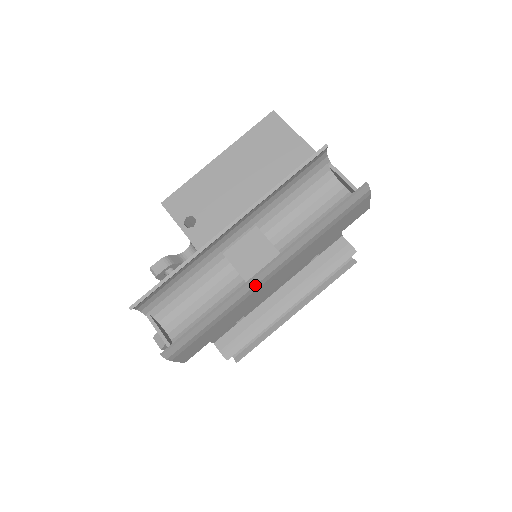
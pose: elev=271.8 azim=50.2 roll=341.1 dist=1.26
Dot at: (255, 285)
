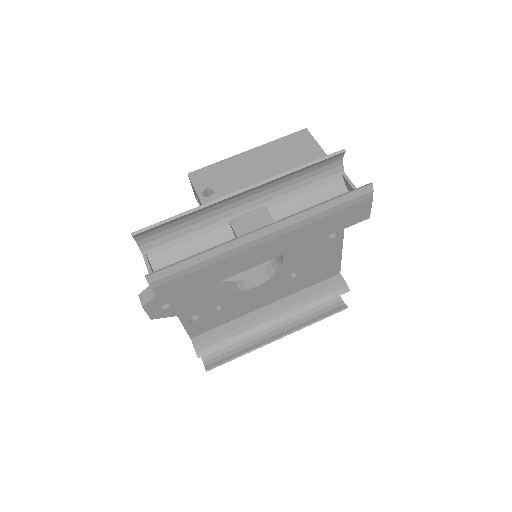
Dot at: (250, 241)
